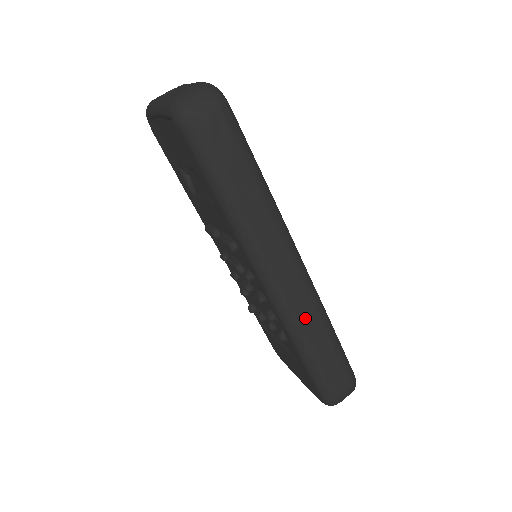
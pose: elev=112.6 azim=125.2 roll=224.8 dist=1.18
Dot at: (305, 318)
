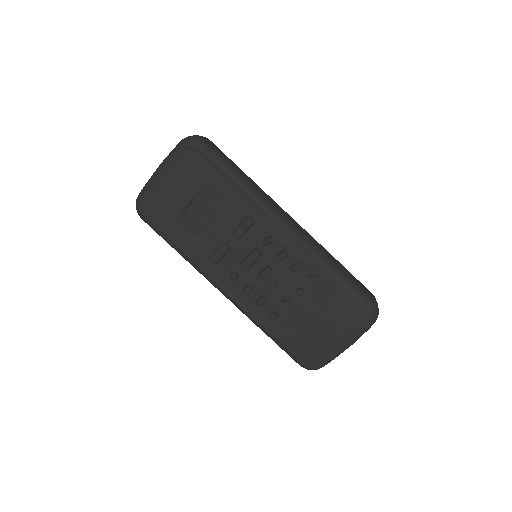
Dot at: (317, 245)
